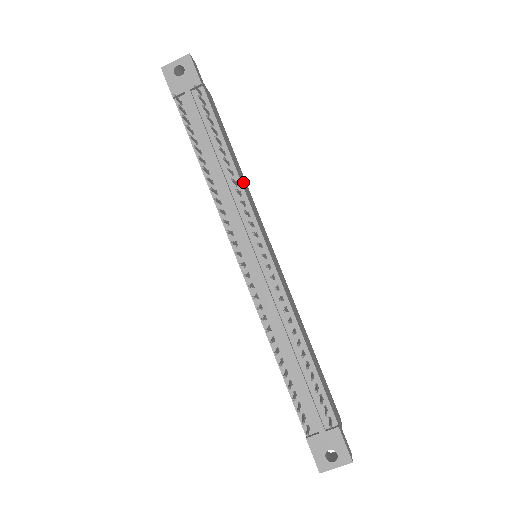
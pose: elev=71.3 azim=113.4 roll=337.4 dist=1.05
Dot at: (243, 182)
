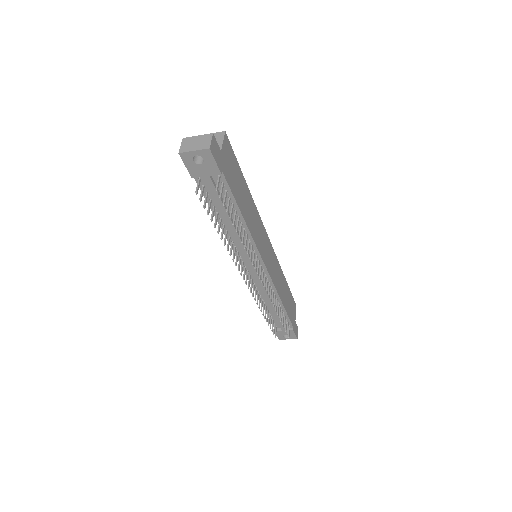
Dot at: (252, 221)
